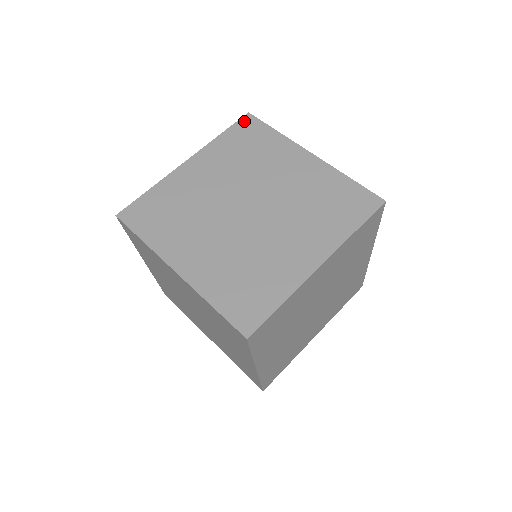
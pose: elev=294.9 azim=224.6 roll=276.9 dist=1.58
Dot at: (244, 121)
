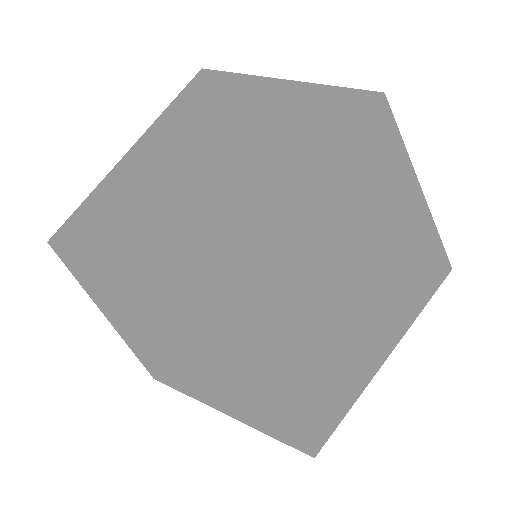
Dot at: (195, 80)
